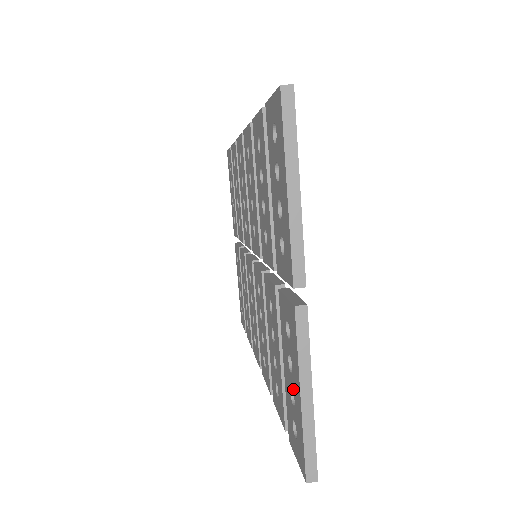
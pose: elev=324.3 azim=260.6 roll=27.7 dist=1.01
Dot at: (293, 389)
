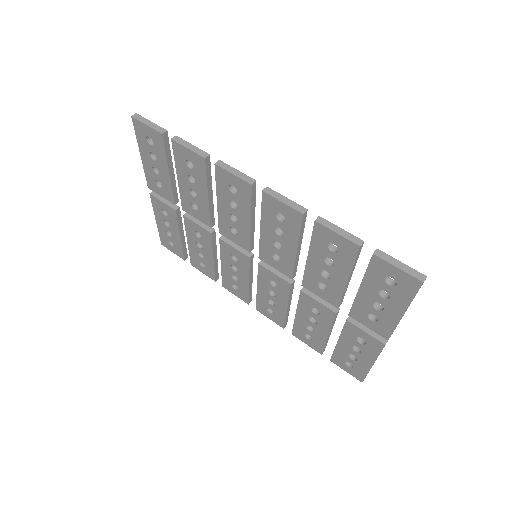
Dot at: (357, 357)
